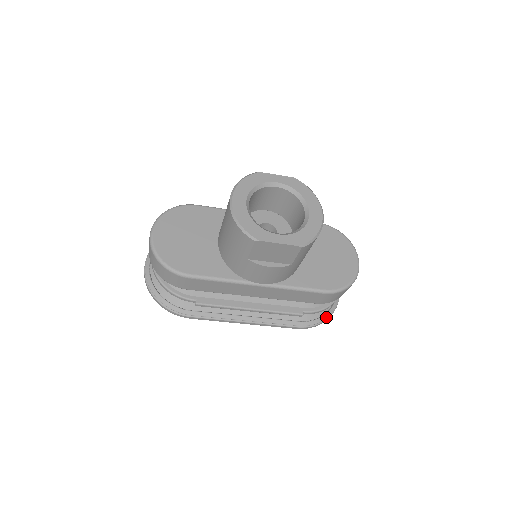
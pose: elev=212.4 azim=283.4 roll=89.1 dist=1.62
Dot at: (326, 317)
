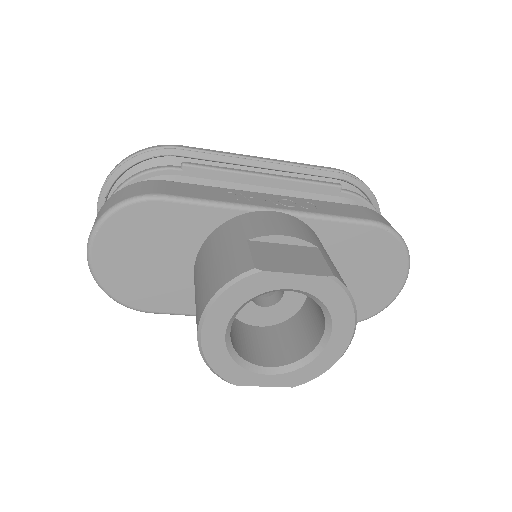
Dot at: occluded
